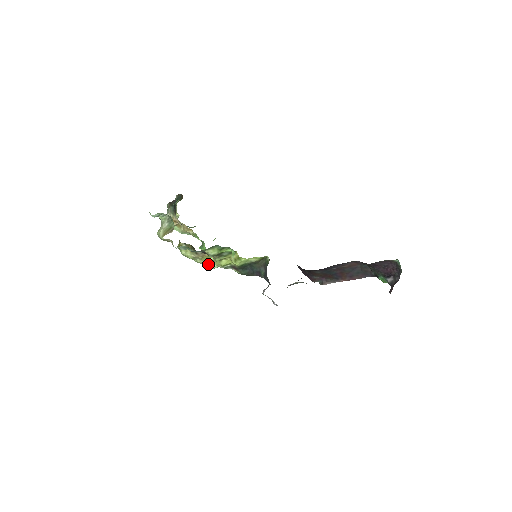
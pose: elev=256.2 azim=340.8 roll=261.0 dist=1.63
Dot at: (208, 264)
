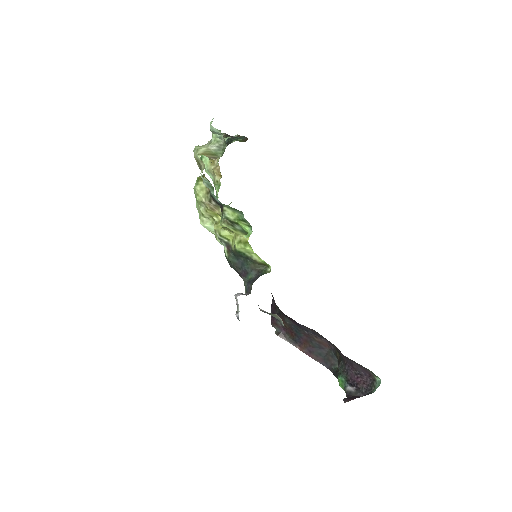
Dot at: (206, 220)
